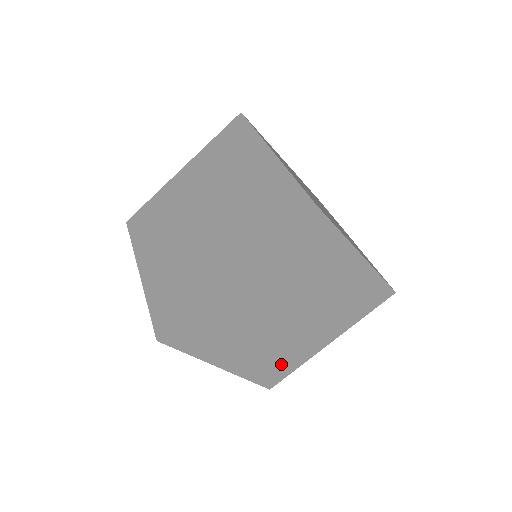
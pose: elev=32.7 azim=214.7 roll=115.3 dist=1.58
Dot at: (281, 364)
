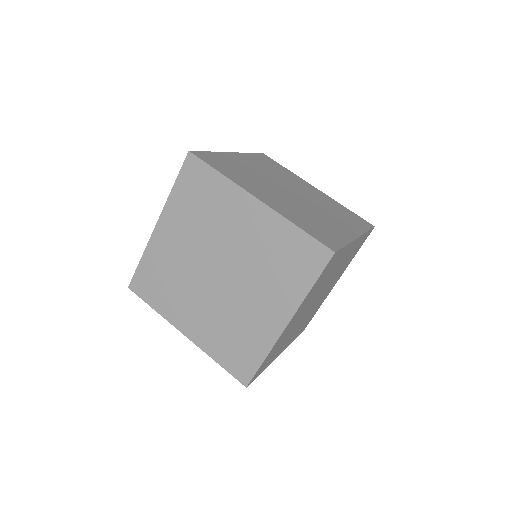
Dot at: occluded
